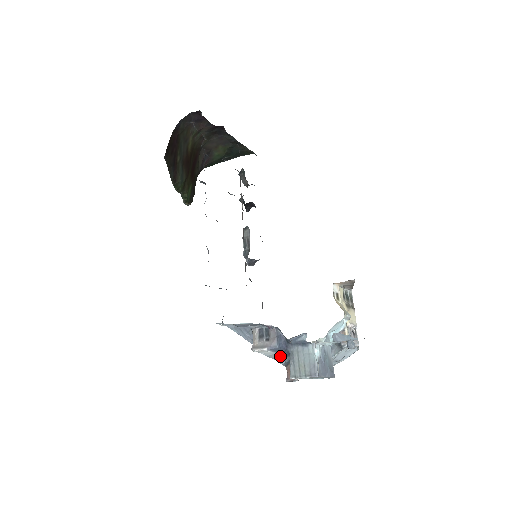
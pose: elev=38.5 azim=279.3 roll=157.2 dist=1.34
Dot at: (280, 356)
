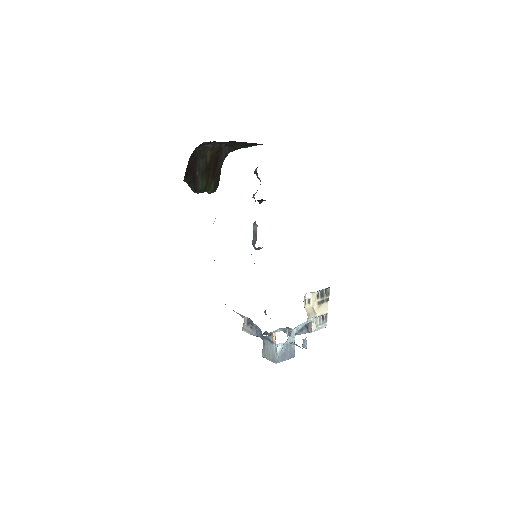
Dot at: occluded
